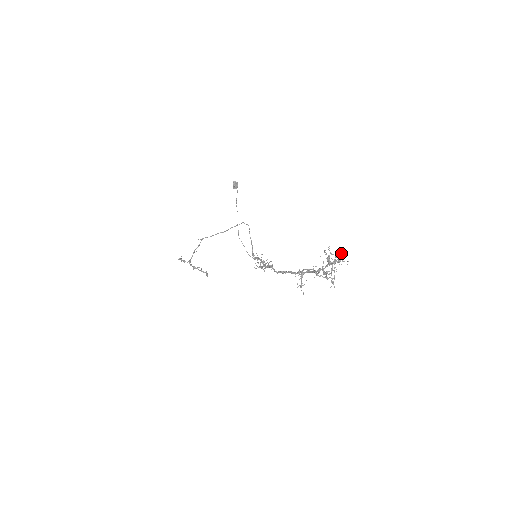
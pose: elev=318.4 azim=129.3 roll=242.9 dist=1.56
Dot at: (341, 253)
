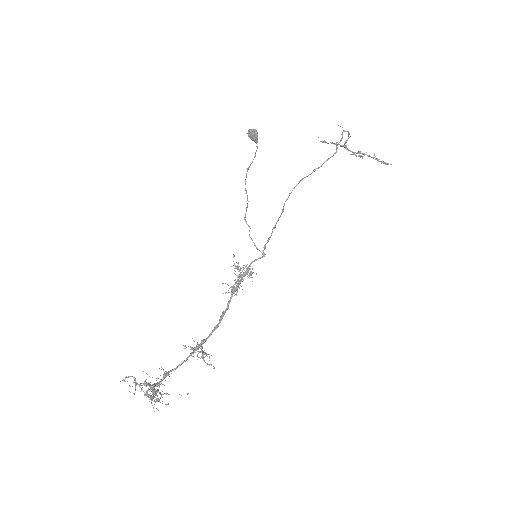
Dot at: (151, 395)
